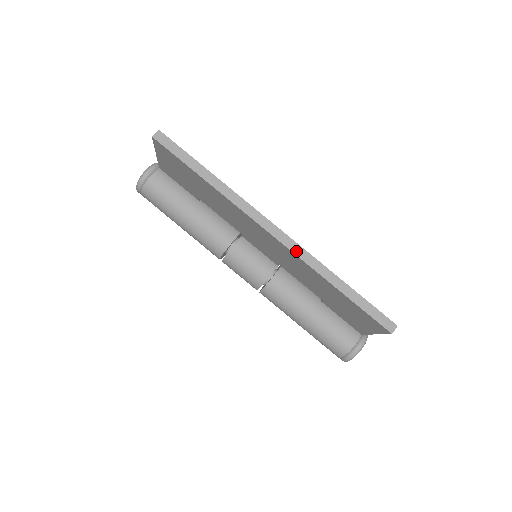
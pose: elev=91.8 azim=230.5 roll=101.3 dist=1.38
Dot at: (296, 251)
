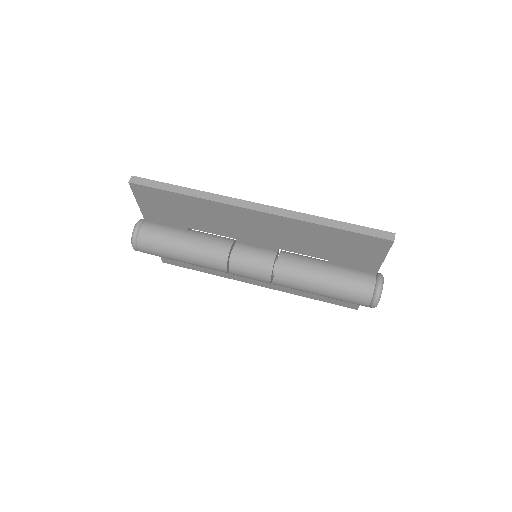
Dot at: (282, 214)
